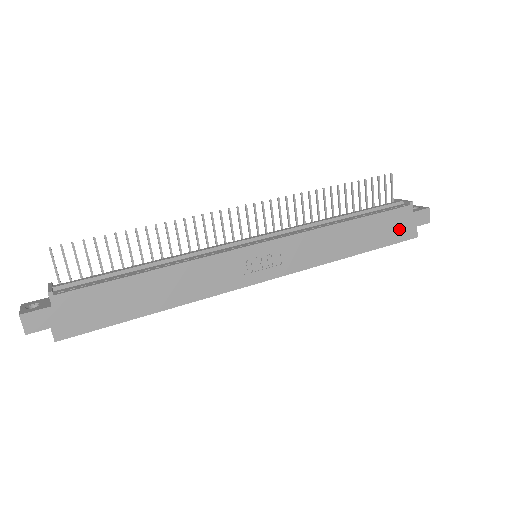
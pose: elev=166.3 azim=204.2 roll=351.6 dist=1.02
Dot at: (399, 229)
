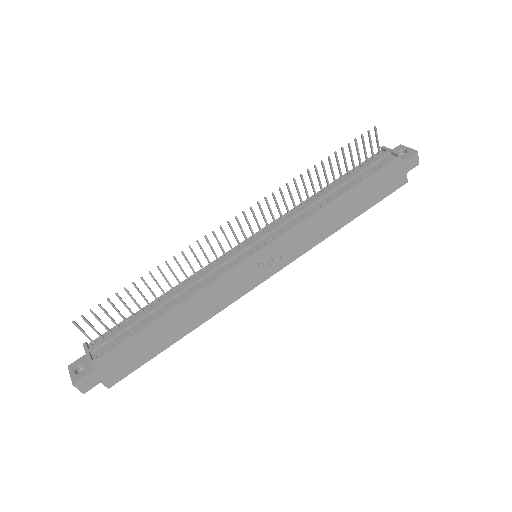
Dot at: (389, 183)
